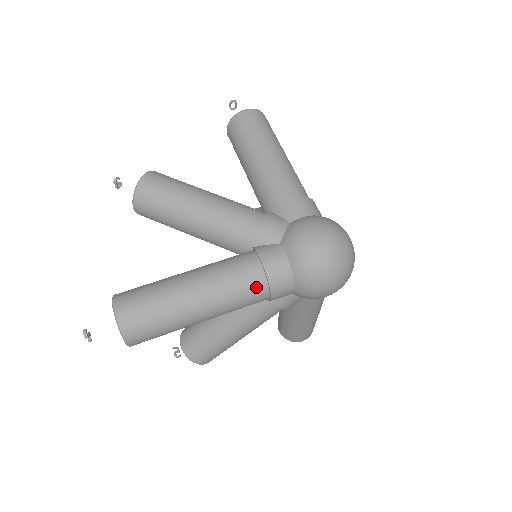
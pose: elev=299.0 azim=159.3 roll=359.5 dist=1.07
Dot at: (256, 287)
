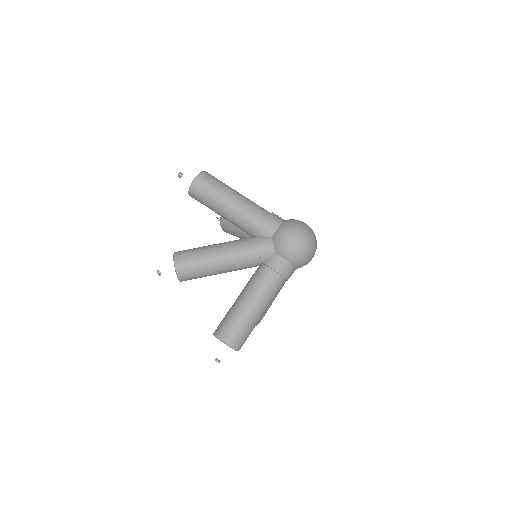
Dot at: (279, 283)
